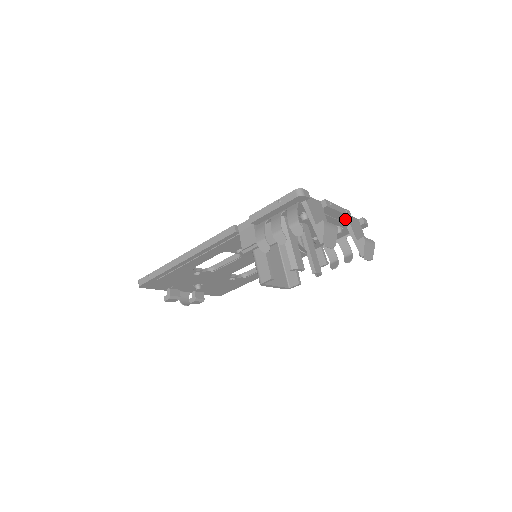
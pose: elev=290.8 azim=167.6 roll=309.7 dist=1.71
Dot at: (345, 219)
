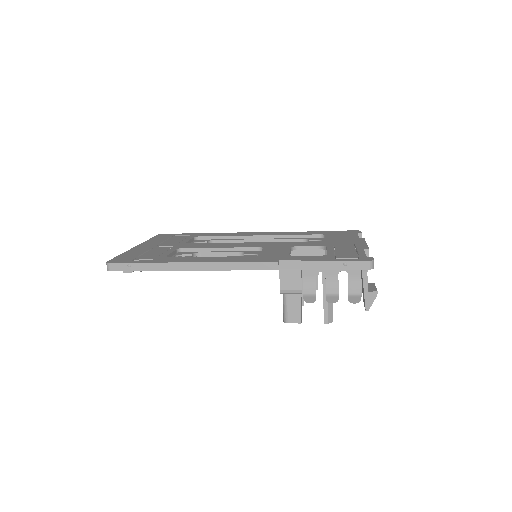
Dot at: occluded
